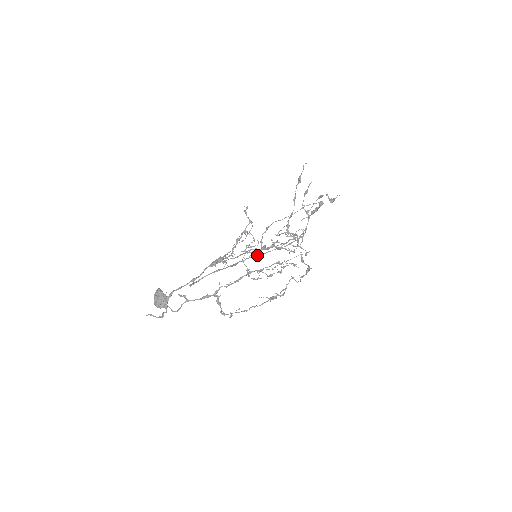
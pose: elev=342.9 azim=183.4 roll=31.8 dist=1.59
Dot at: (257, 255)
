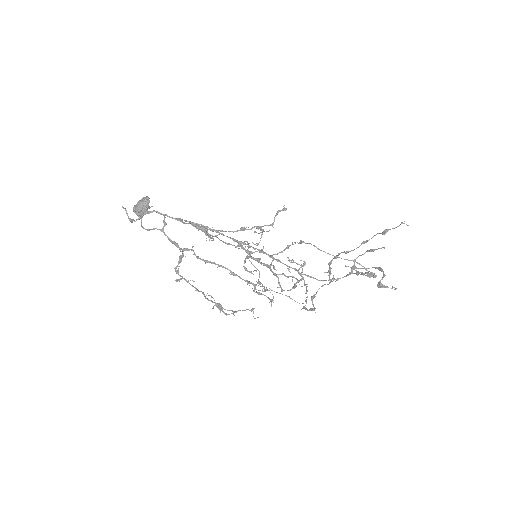
Dot at: occluded
